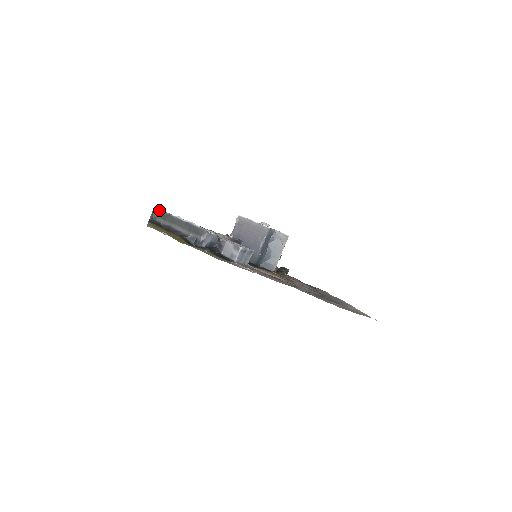
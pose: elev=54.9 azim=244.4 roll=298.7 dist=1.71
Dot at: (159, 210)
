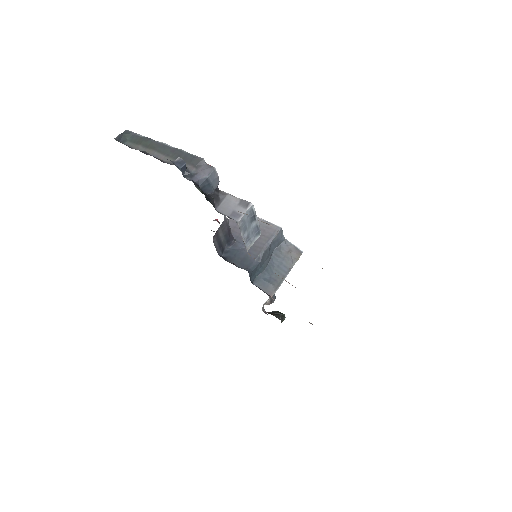
Dot at: occluded
